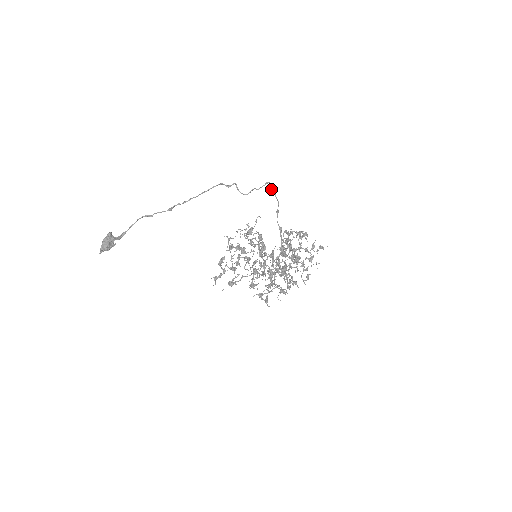
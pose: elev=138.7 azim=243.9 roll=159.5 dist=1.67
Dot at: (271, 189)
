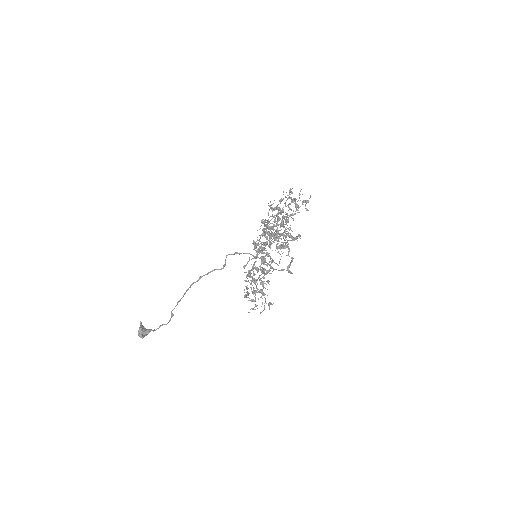
Dot at: occluded
